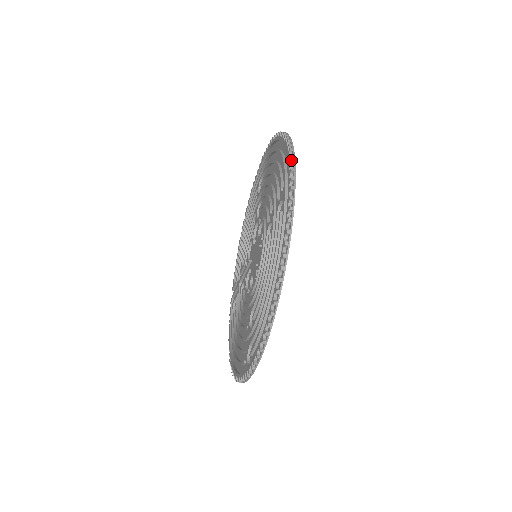
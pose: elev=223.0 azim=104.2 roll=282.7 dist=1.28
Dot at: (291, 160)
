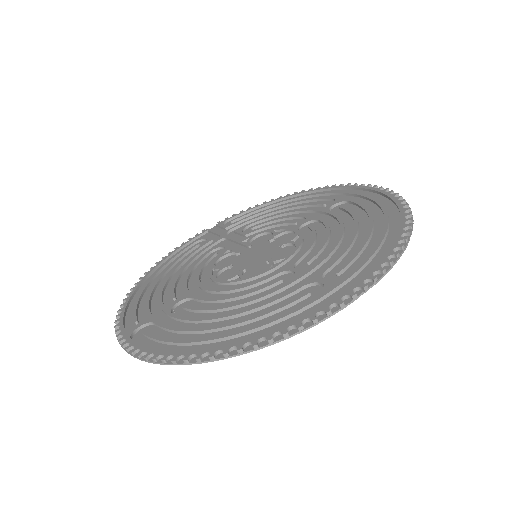
Dot at: (377, 276)
